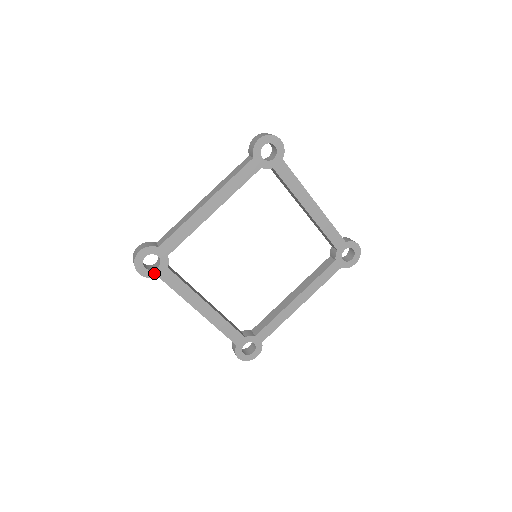
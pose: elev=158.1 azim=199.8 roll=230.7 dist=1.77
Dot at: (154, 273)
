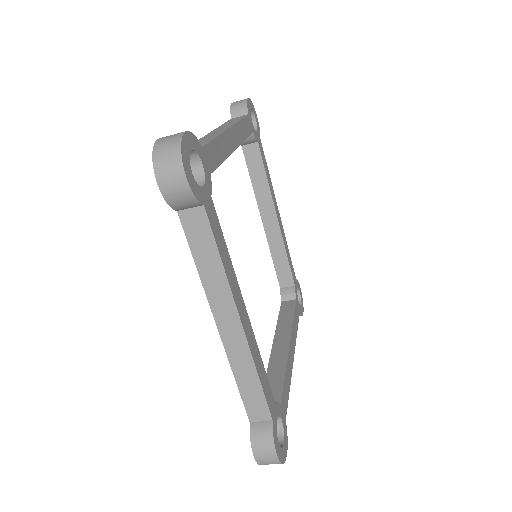
Dot at: (200, 194)
